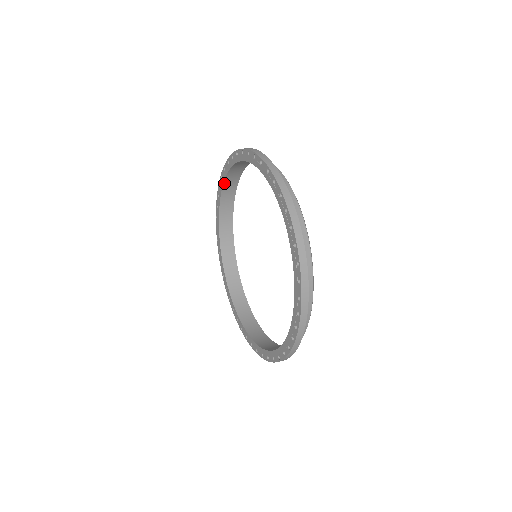
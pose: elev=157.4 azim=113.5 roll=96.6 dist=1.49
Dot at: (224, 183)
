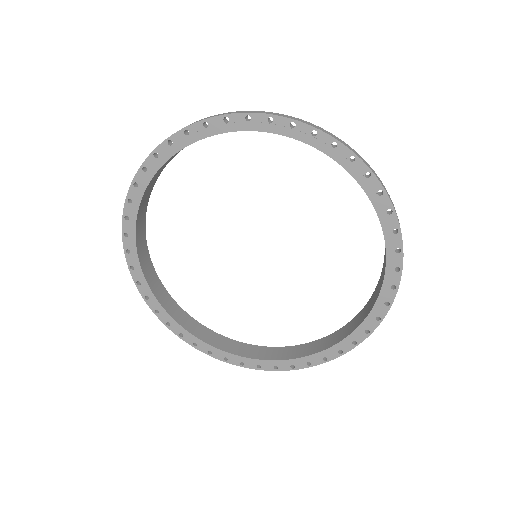
Dot at: (176, 153)
